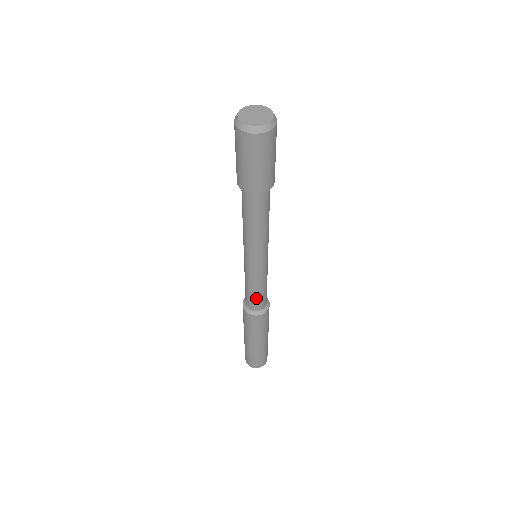
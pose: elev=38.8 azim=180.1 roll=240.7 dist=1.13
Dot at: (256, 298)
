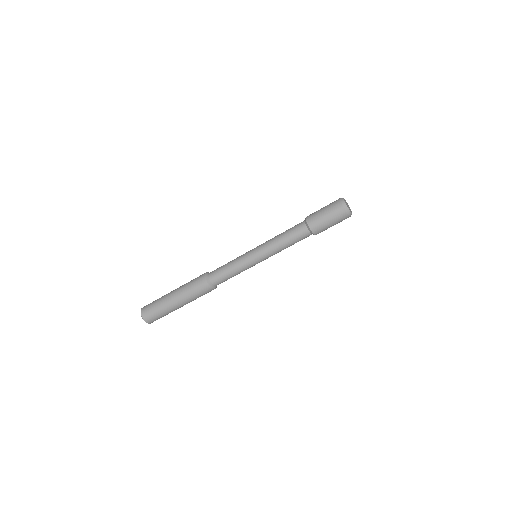
Dot at: (225, 276)
